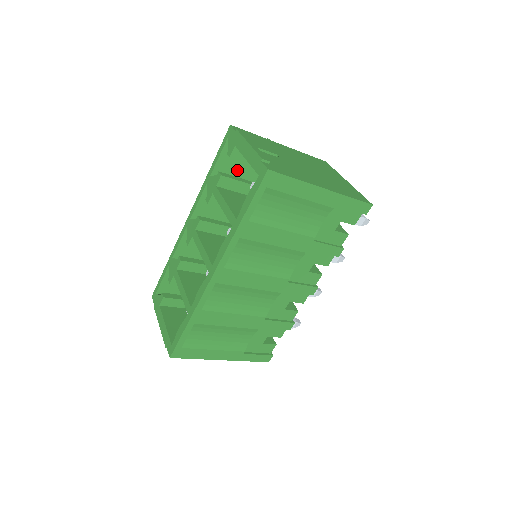
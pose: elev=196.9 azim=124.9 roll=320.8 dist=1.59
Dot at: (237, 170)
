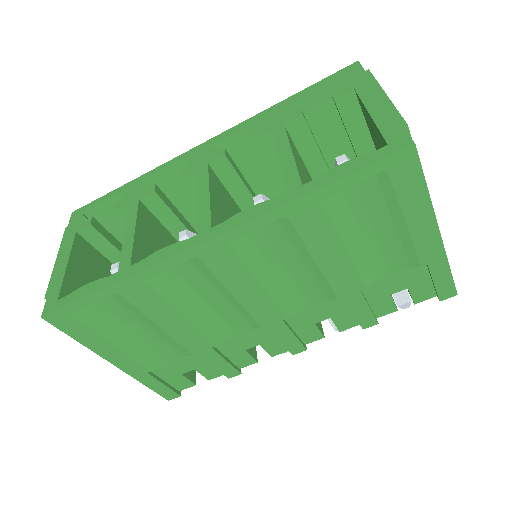
Dot at: (316, 129)
